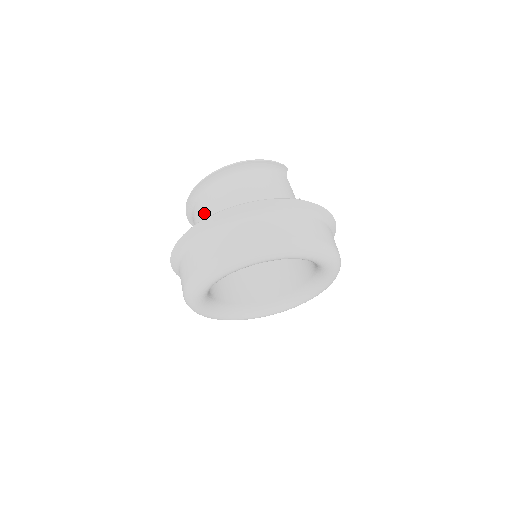
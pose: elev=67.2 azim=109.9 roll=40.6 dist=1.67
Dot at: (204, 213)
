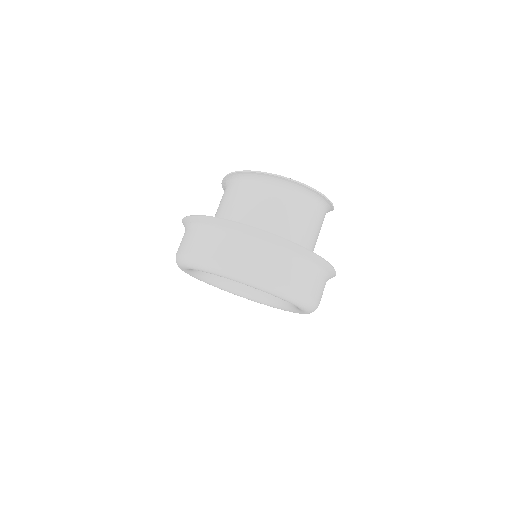
Dot at: (253, 202)
